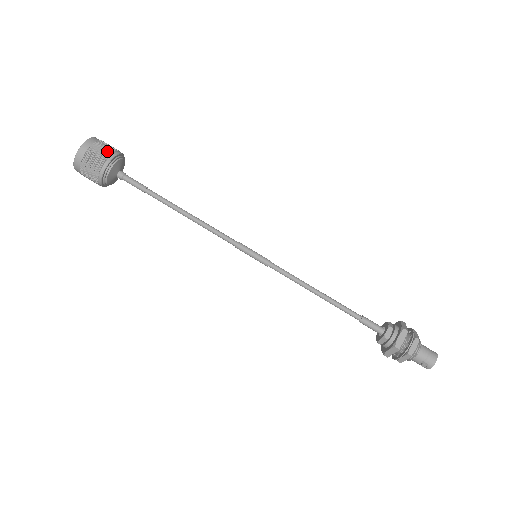
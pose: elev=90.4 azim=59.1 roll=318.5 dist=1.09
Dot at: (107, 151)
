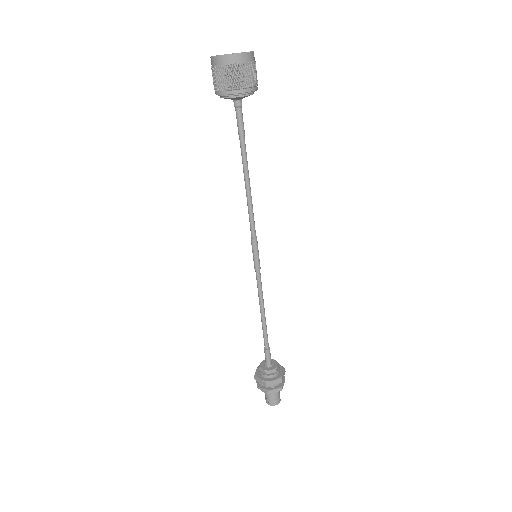
Dot at: (250, 81)
